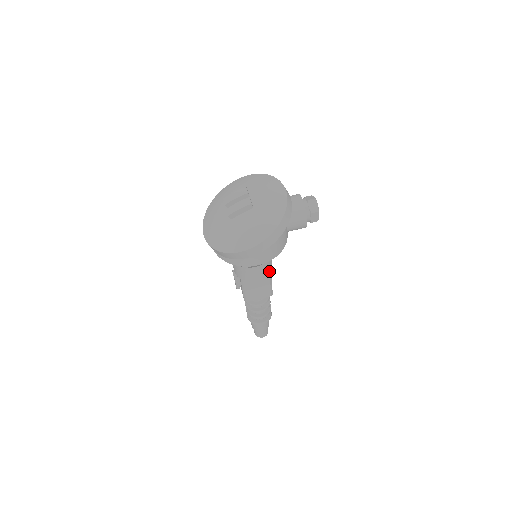
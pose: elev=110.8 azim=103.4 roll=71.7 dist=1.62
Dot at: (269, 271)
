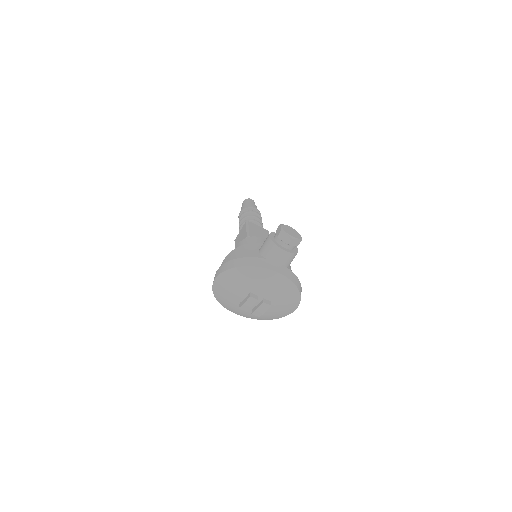
Dot at: occluded
